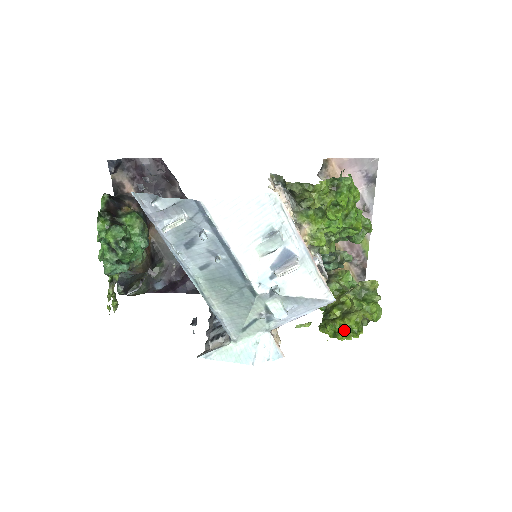
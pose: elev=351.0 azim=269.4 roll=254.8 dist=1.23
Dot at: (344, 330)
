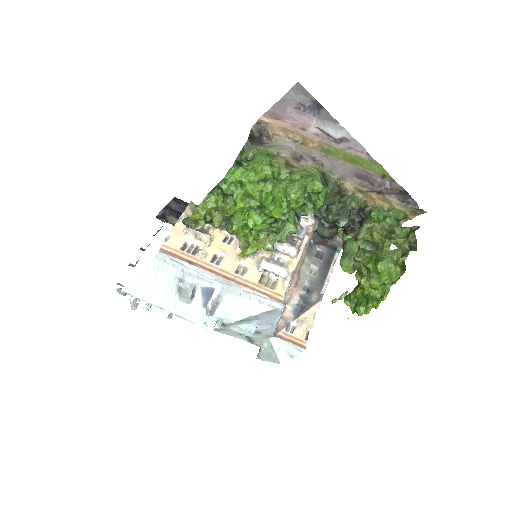
Dot at: (362, 301)
